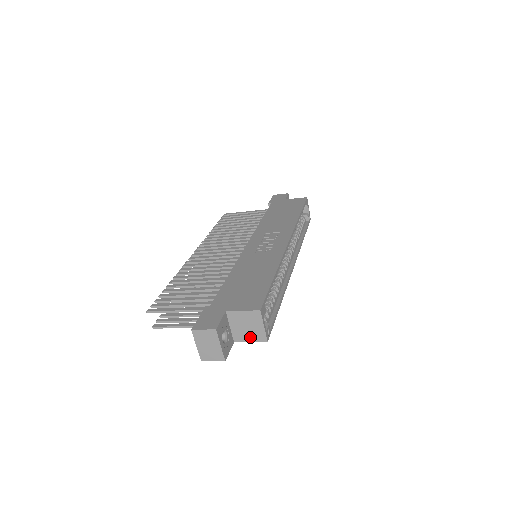
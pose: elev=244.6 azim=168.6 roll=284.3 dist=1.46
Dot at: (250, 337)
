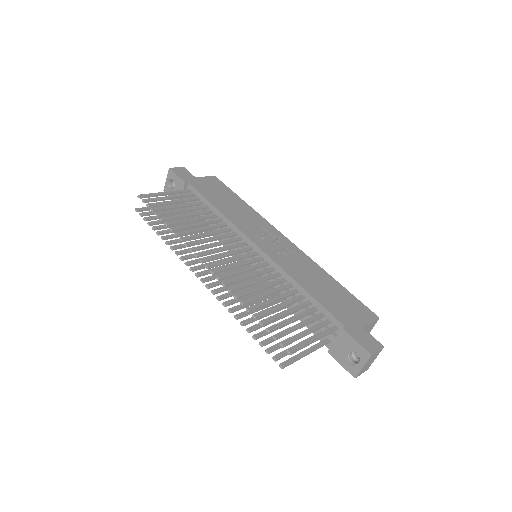
Dot at: occluded
